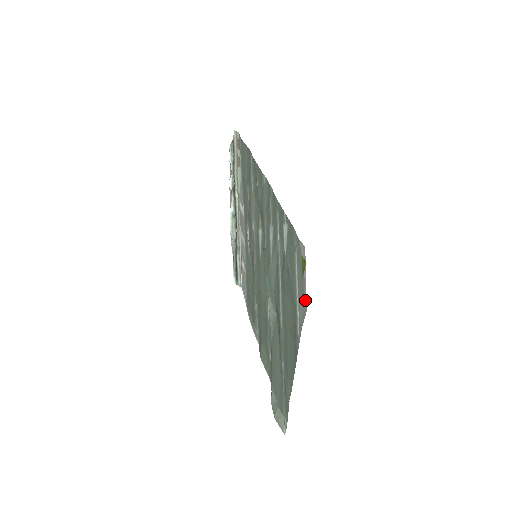
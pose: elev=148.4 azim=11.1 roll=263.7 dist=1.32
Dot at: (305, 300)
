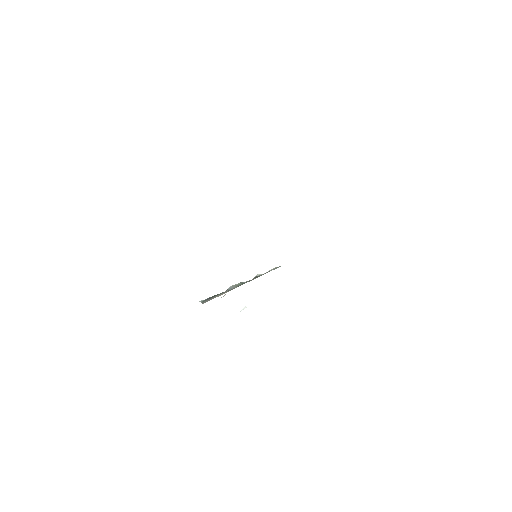
Dot at: occluded
